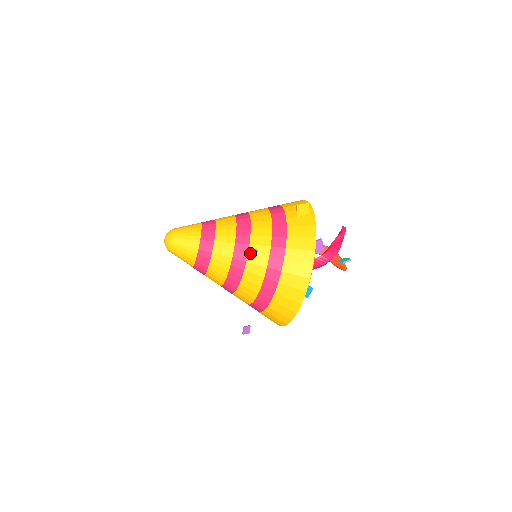
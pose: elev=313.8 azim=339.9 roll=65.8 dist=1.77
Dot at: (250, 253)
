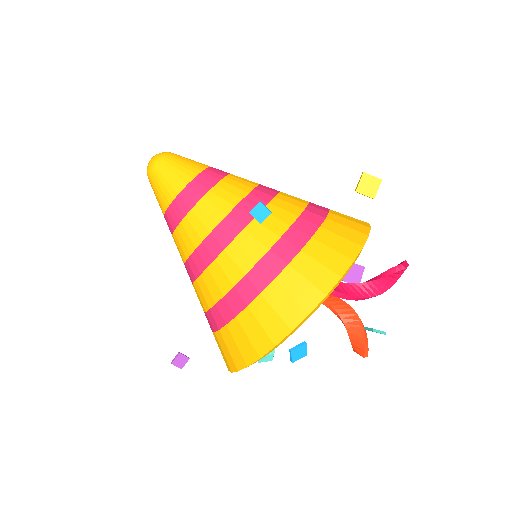
Dot at: (258, 211)
